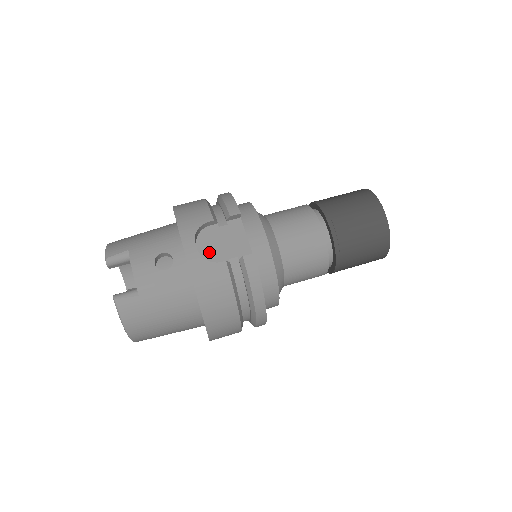
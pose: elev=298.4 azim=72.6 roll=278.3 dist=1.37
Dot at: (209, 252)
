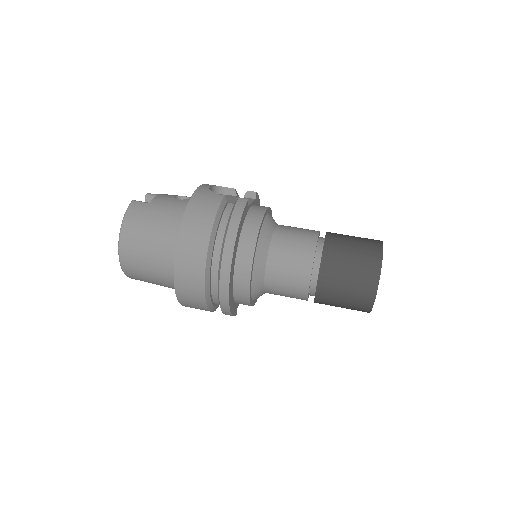
Dot at: occluded
